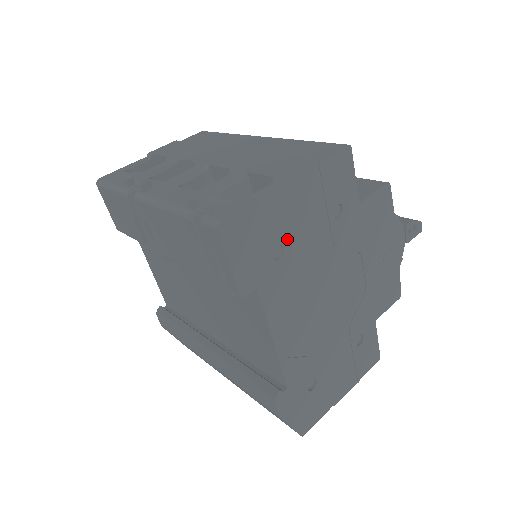
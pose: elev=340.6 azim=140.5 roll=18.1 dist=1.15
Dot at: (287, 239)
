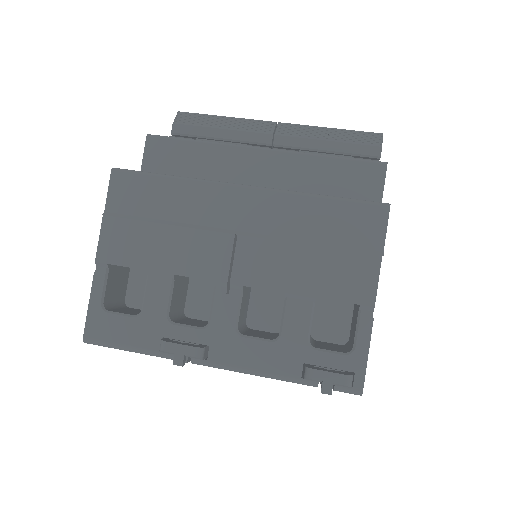
Dot at: occluded
